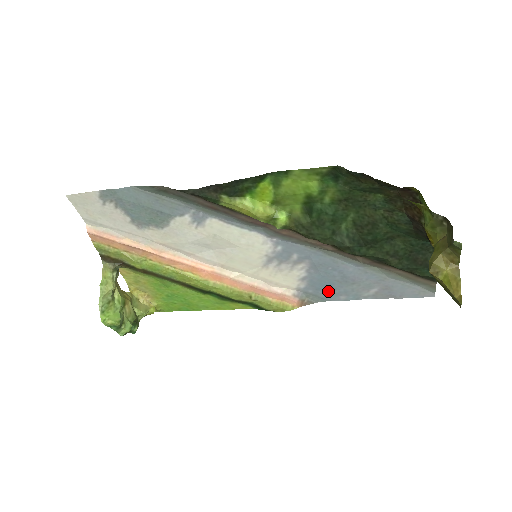
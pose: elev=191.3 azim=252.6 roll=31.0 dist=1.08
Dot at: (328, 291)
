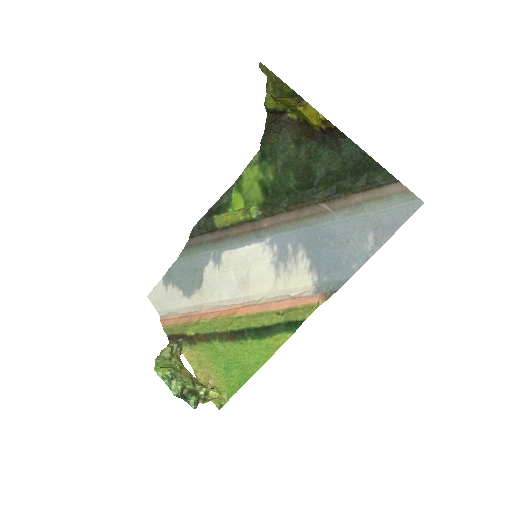
Dot at: (337, 267)
